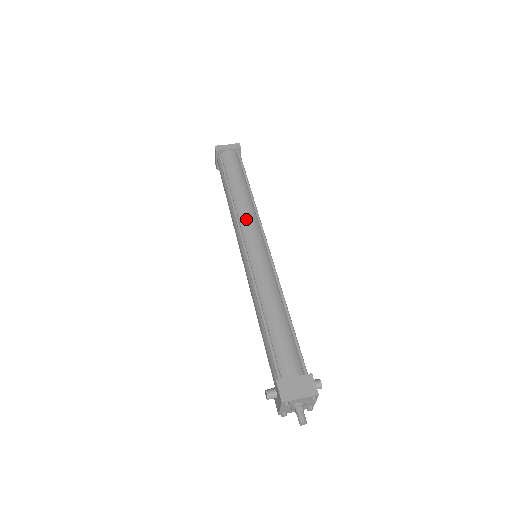
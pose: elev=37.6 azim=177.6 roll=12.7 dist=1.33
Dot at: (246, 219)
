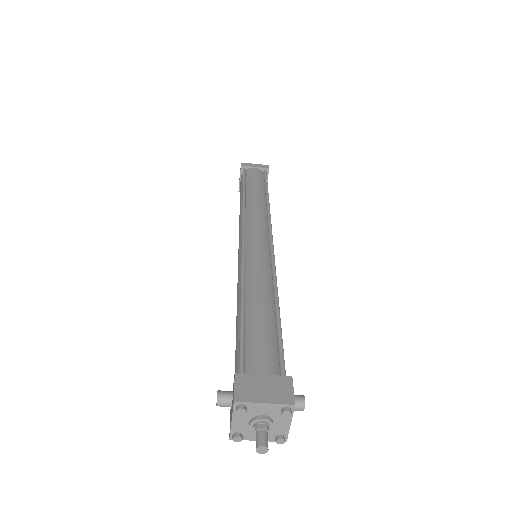
Dot at: (254, 217)
